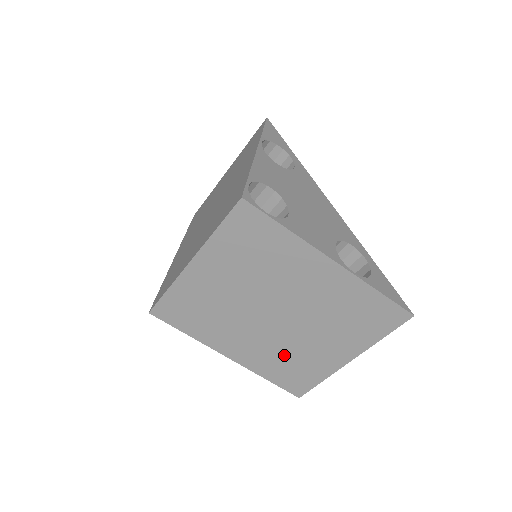
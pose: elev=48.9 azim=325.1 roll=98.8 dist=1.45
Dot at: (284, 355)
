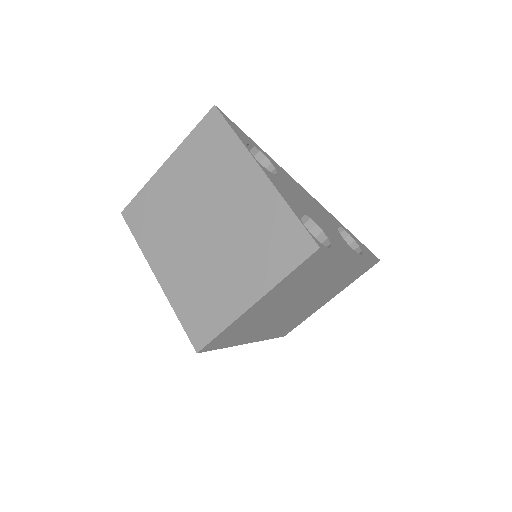
Dot at: (289, 320)
